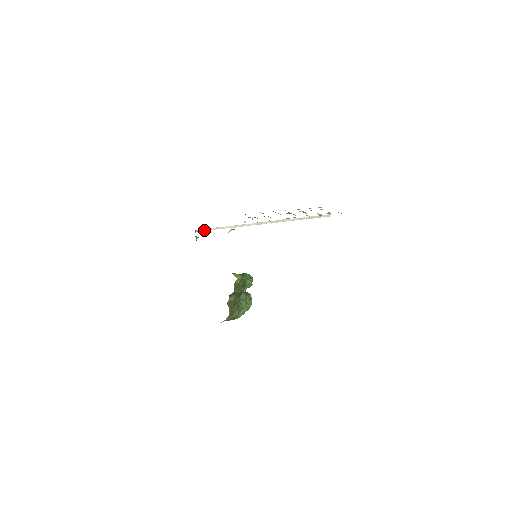
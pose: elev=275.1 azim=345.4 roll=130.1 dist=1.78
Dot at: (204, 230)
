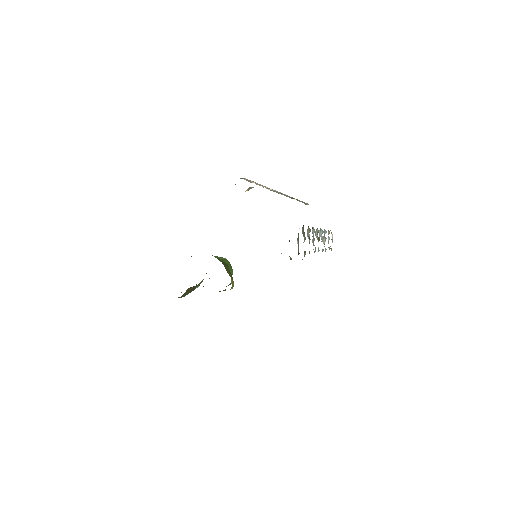
Dot at: (246, 179)
